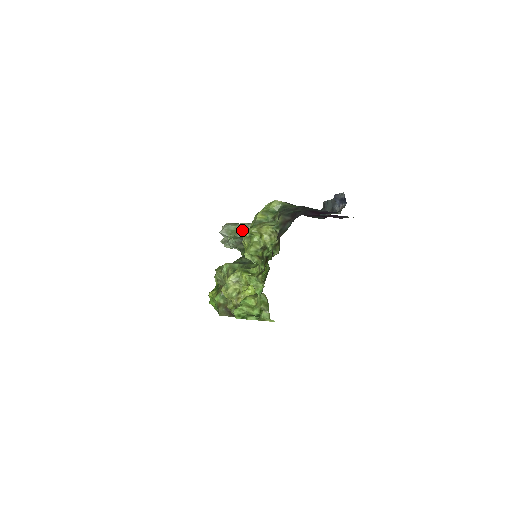
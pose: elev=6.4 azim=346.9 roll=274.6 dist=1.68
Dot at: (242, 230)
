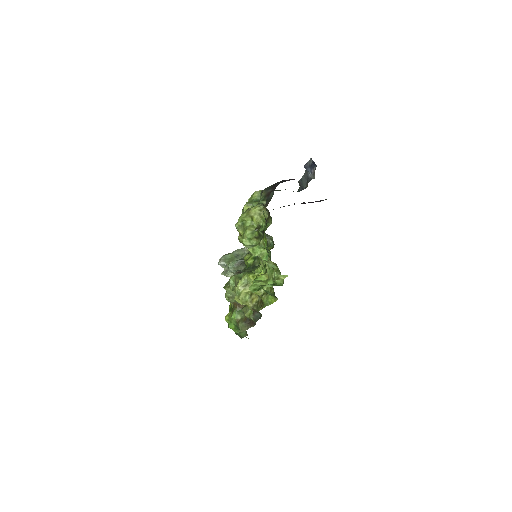
Dot at: (238, 255)
